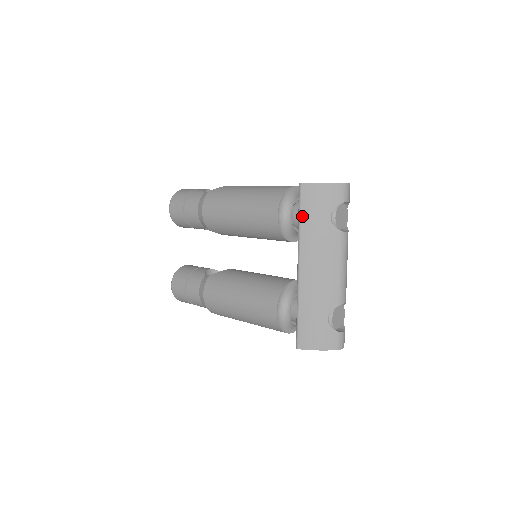
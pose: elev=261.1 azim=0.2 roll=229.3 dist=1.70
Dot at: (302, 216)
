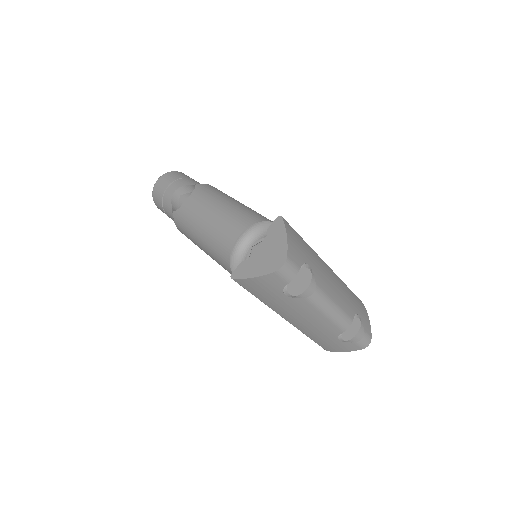
Dot at: (256, 296)
